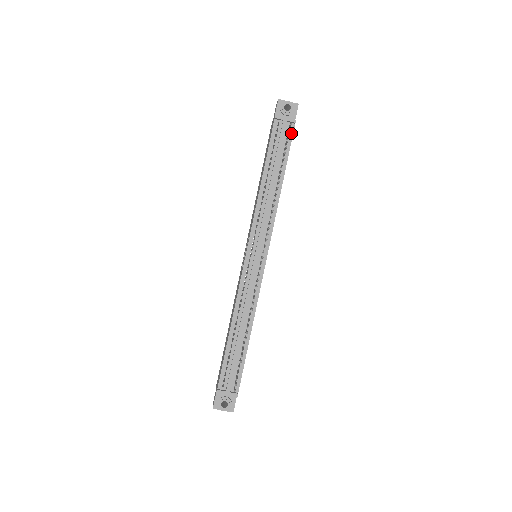
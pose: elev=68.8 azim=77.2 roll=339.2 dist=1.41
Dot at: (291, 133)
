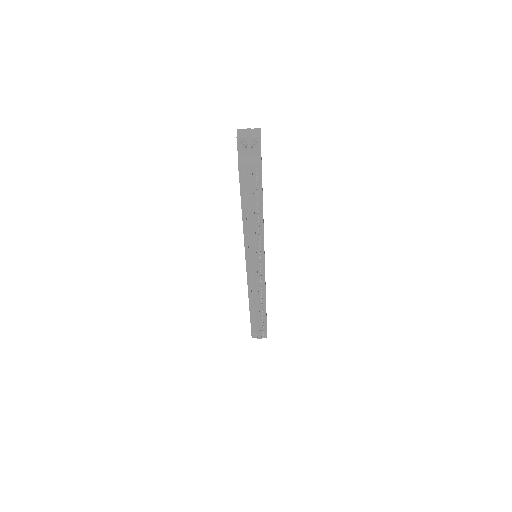
Dot at: (259, 172)
